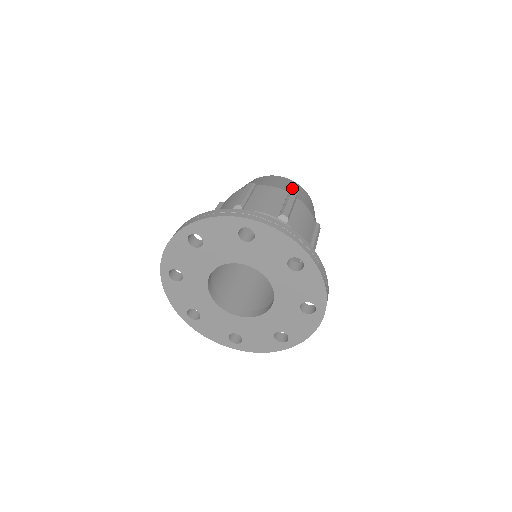
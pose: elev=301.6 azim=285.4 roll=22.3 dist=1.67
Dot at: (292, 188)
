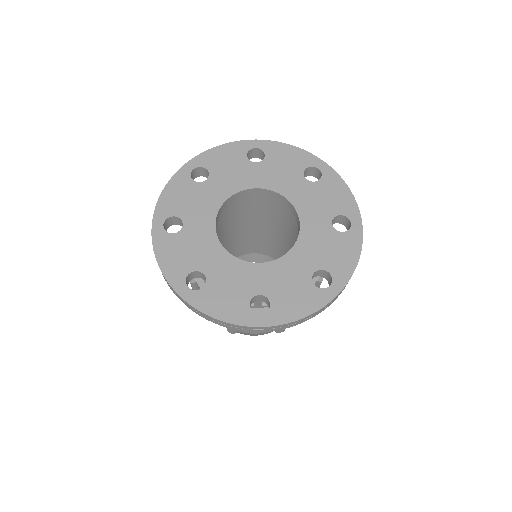
Dot at: occluded
